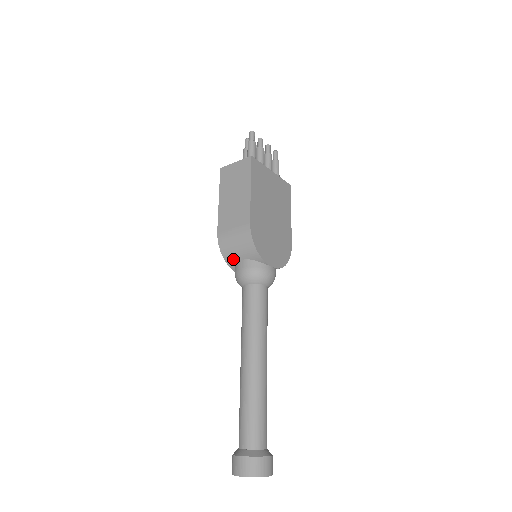
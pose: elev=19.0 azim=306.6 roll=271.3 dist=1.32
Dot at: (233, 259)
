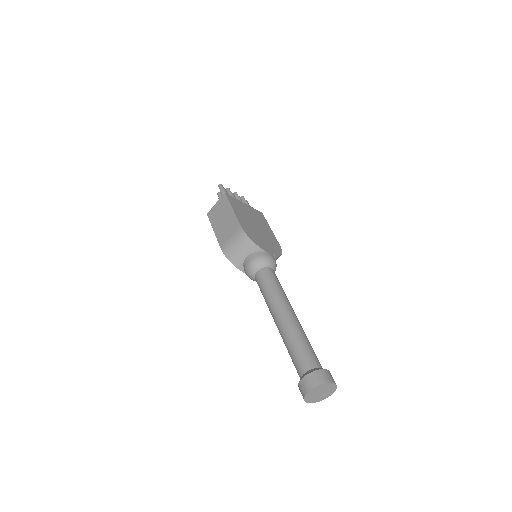
Dot at: (239, 260)
